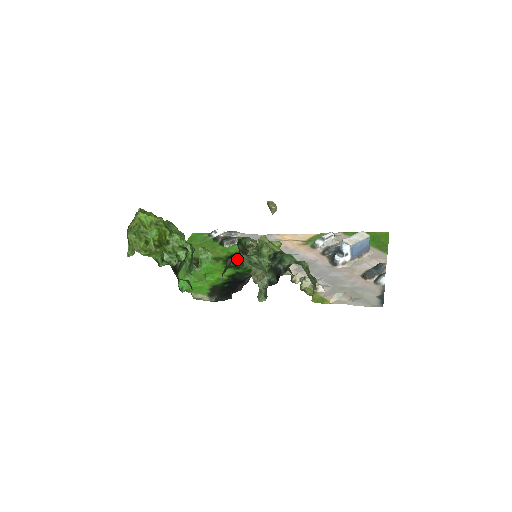
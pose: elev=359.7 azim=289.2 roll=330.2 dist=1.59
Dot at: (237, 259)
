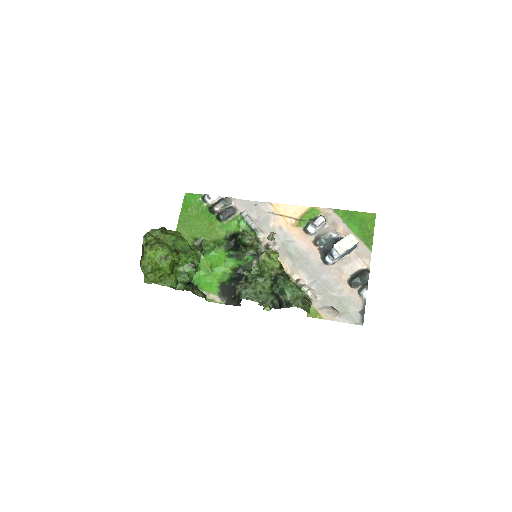
Dot at: (245, 295)
